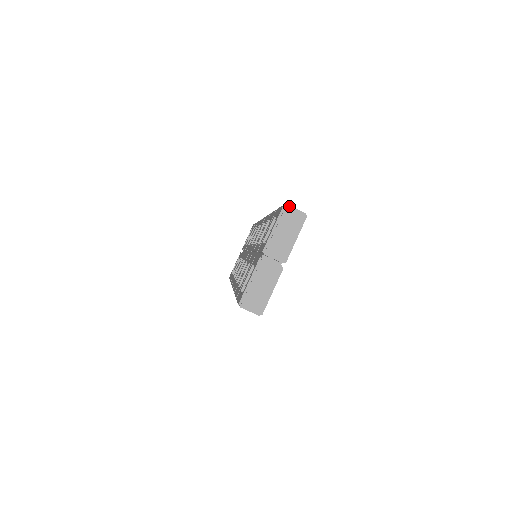
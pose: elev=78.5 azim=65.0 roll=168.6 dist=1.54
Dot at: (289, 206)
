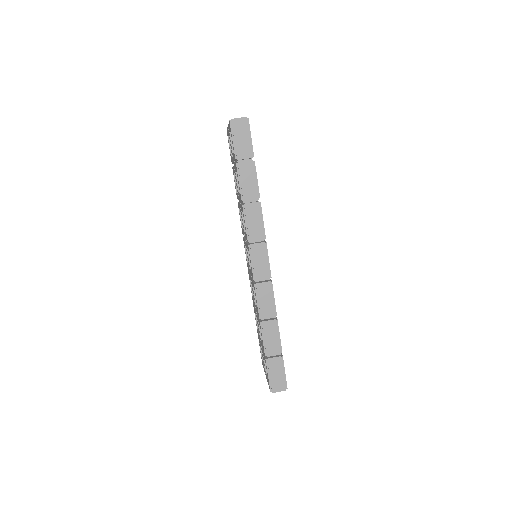
Dot at: occluded
